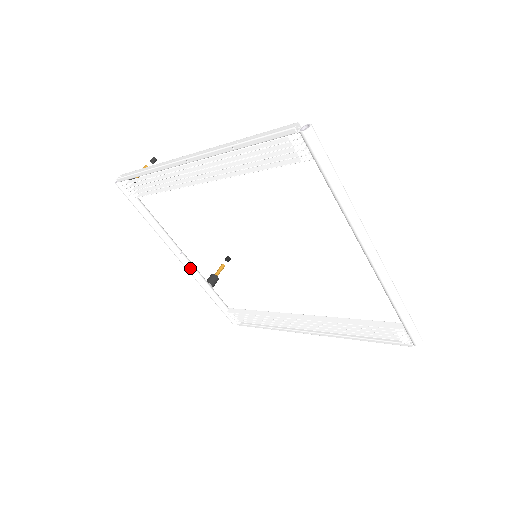
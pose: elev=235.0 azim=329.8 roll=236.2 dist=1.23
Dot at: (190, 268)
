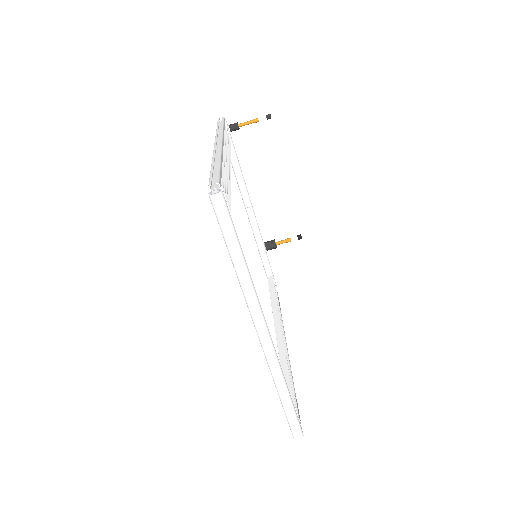
Dot at: (251, 223)
